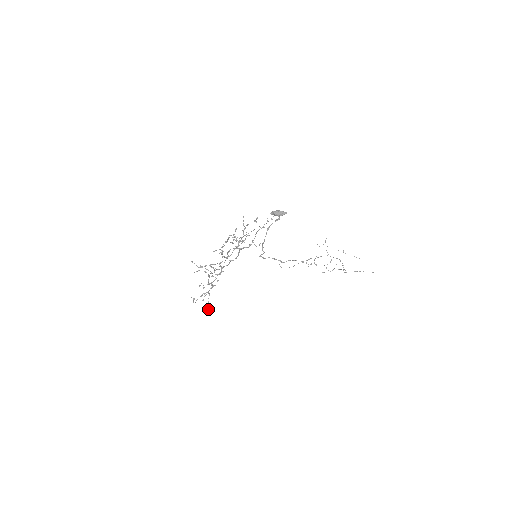
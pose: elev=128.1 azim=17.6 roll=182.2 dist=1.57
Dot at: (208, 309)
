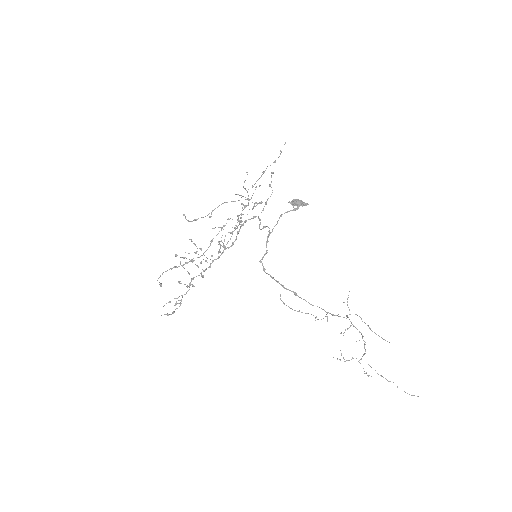
Dot at: (169, 314)
